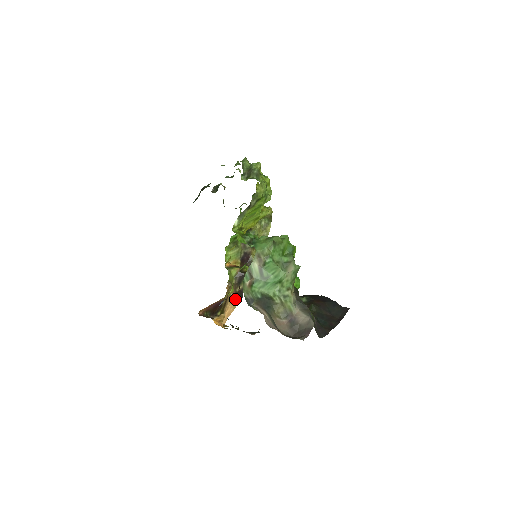
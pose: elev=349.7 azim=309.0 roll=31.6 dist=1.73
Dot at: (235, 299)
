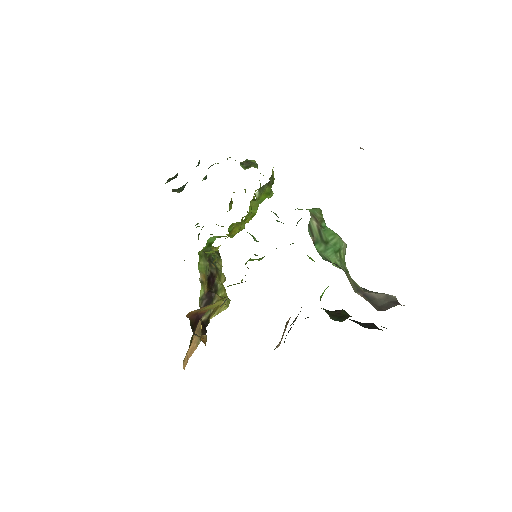
Dot at: (200, 331)
